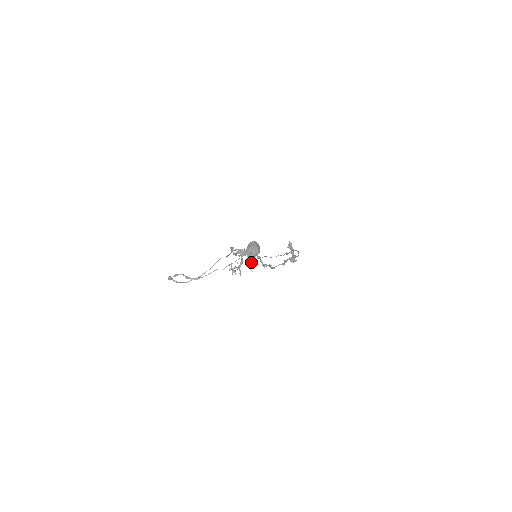
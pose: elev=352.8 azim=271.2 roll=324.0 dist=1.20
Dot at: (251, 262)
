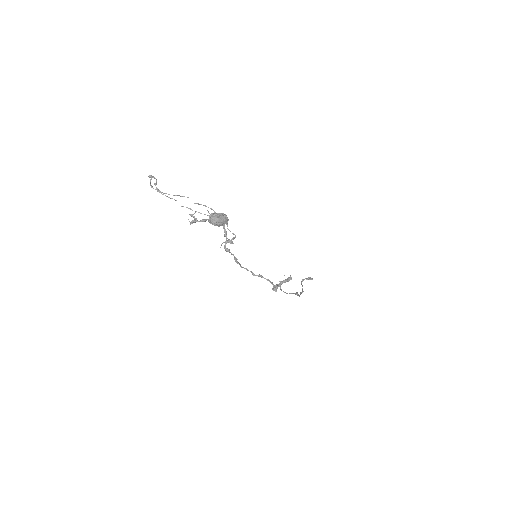
Dot at: occluded
